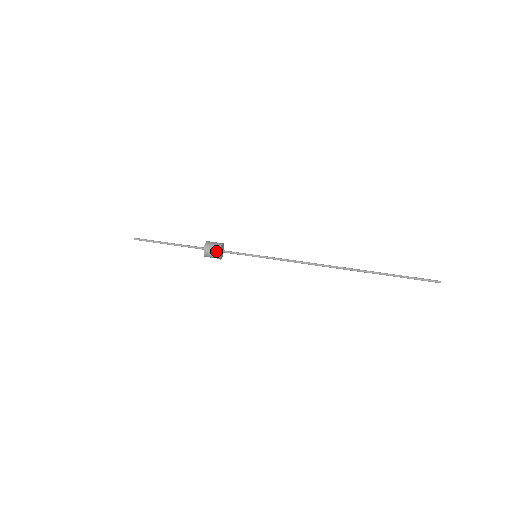
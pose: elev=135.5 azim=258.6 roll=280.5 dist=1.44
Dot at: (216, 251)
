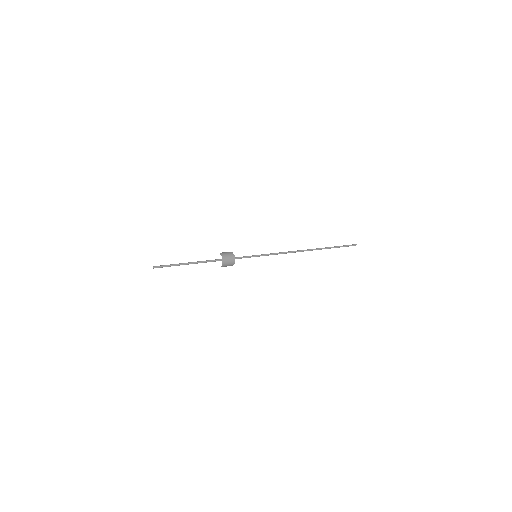
Dot at: (232, 257)
